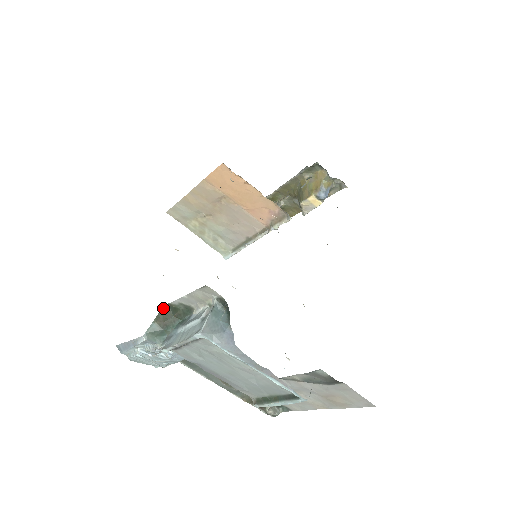
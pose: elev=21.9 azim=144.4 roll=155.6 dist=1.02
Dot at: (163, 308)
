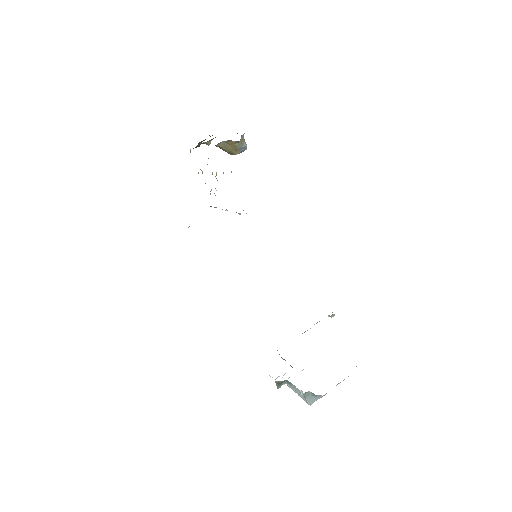
Dot at: (276, 382)
